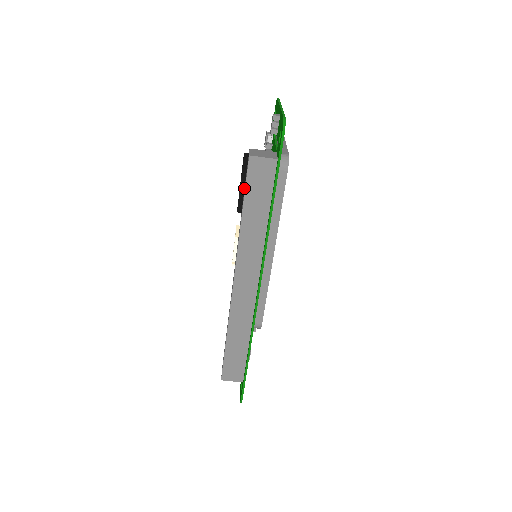
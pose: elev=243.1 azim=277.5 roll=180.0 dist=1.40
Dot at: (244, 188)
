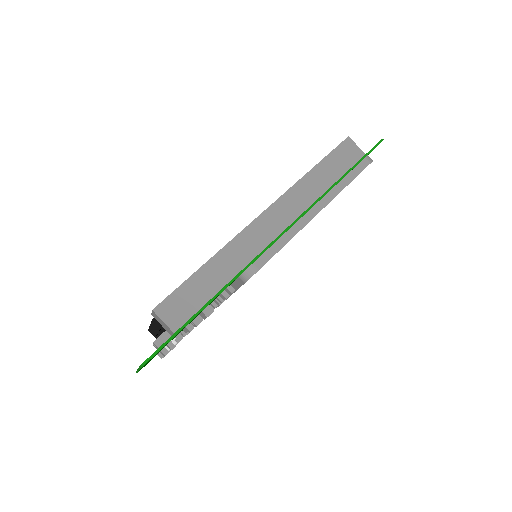
Dot at: occluded
